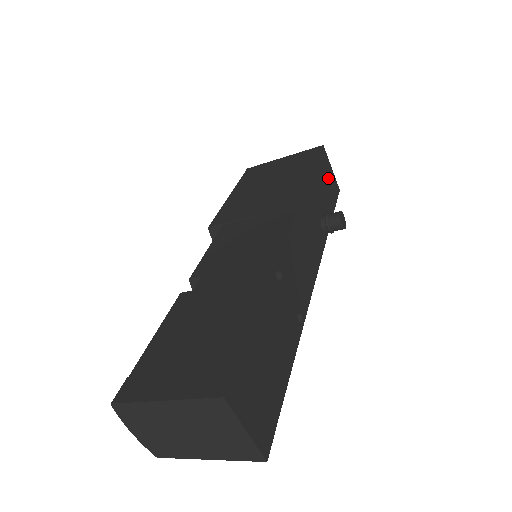
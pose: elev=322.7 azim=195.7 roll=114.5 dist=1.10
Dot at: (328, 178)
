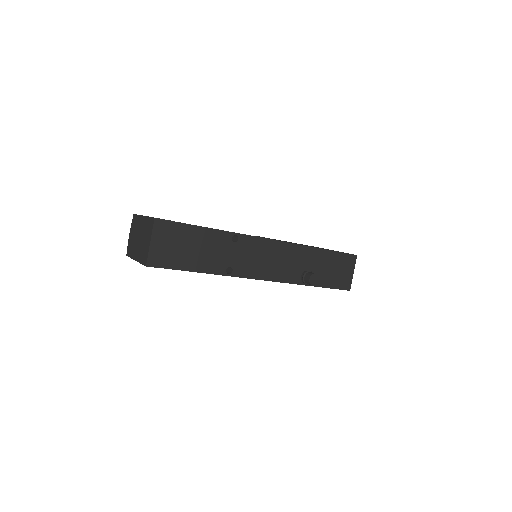
Dot at: (342, 271)
